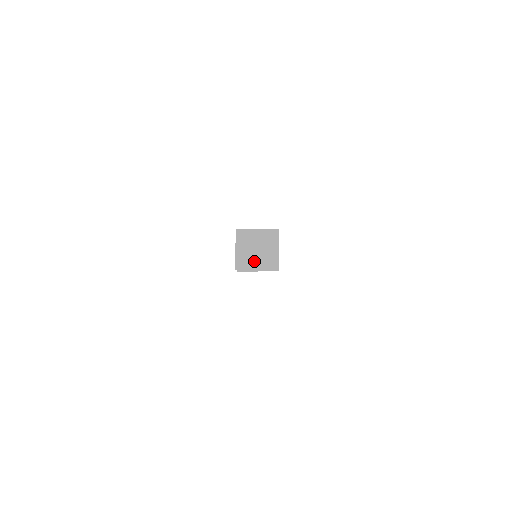
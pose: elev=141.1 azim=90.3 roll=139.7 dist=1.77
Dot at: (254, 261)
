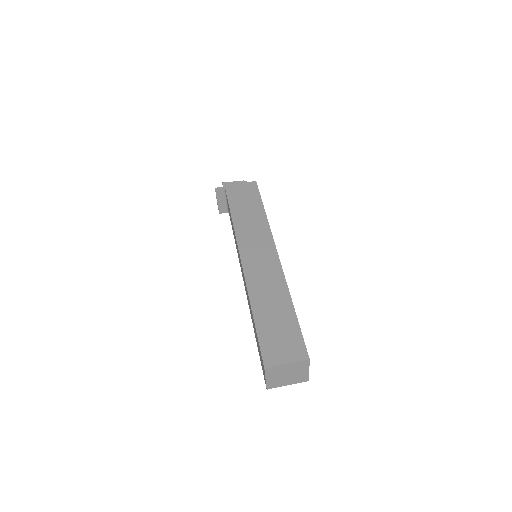
Dot at: (284, 381)
